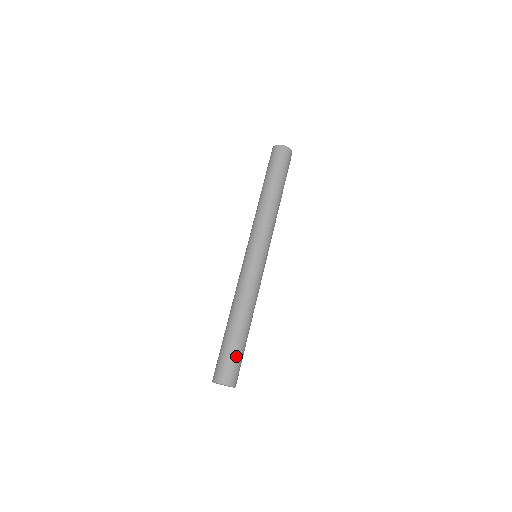
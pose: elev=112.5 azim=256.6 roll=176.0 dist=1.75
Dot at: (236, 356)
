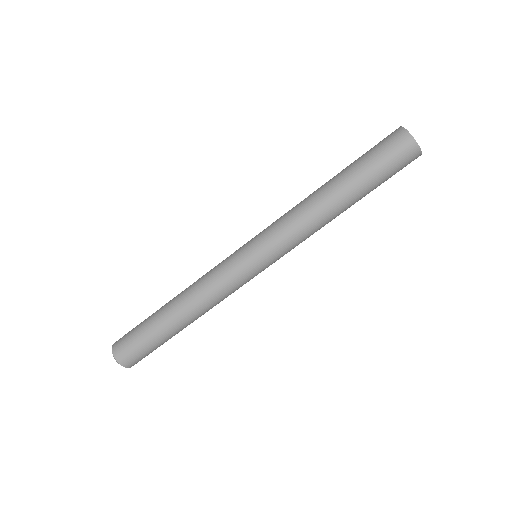
Dot at: (150, 347)
